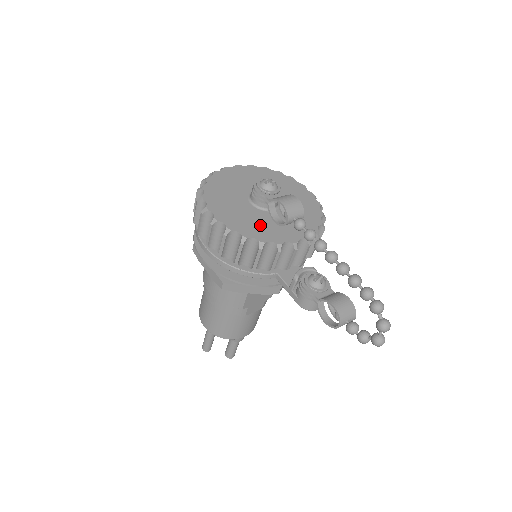
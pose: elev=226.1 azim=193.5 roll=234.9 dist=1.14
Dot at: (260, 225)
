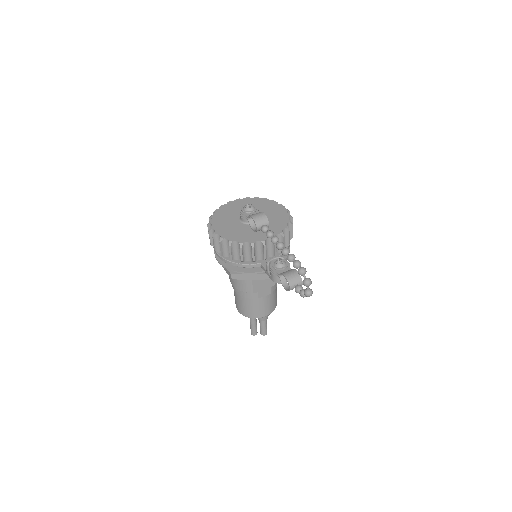
Dot at: (243, 233)
